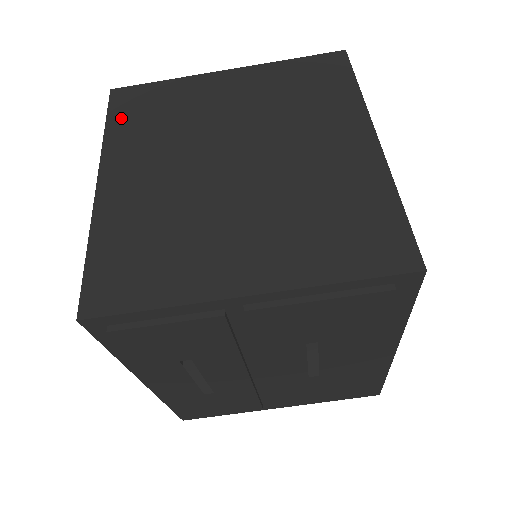
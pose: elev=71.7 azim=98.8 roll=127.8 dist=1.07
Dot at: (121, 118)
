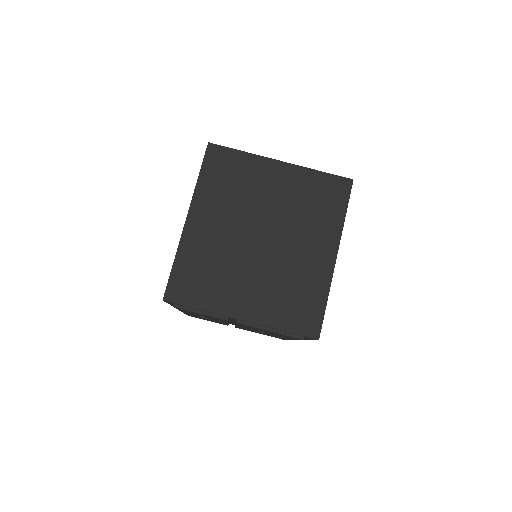
Dot at: (209, 173)
